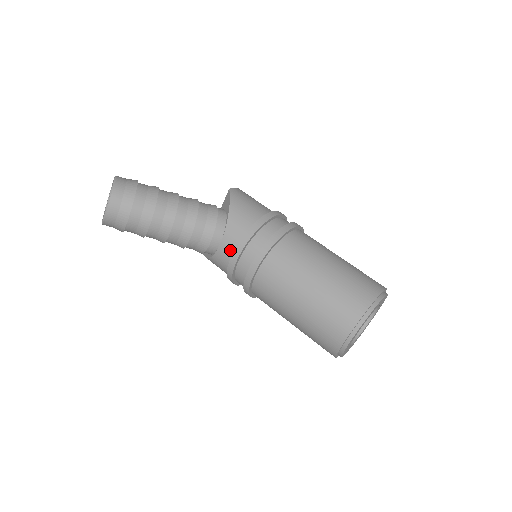
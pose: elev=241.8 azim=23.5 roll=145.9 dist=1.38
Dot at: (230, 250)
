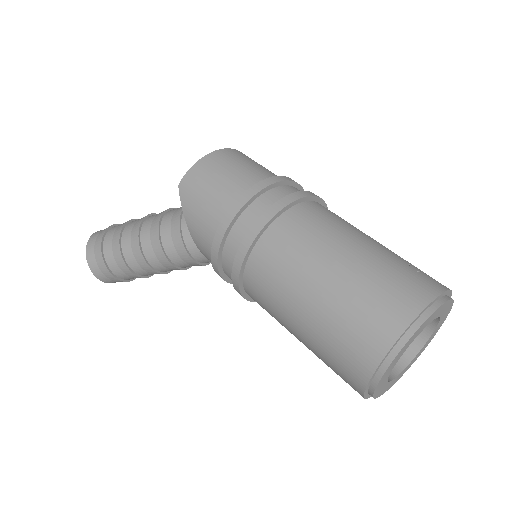
Dot at: occluded
